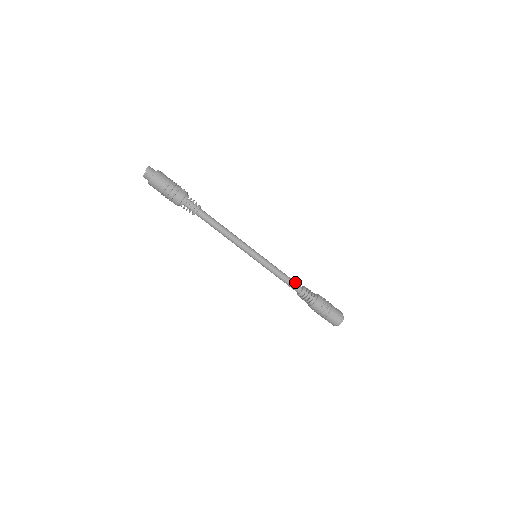
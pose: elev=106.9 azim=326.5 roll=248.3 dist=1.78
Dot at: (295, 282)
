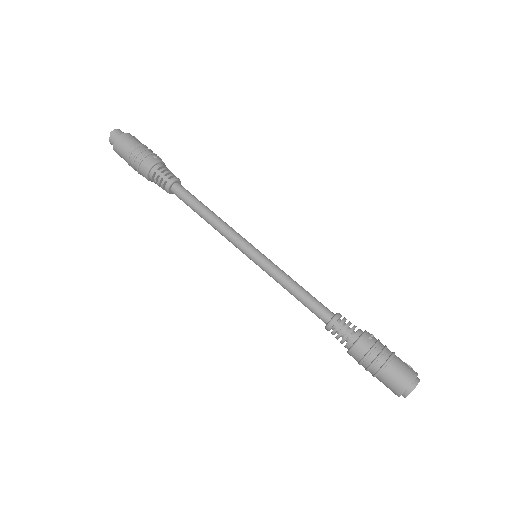
Dot at: (320, 304)
